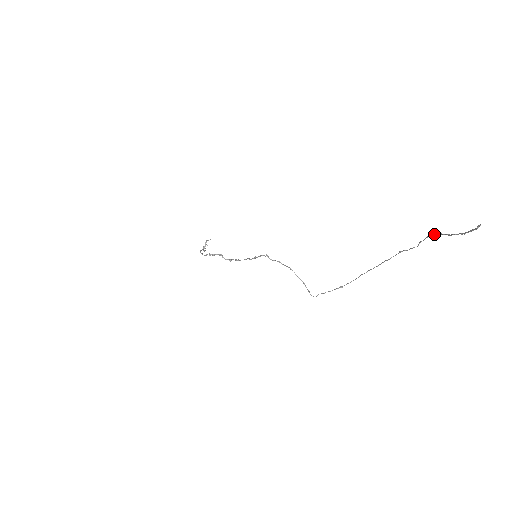
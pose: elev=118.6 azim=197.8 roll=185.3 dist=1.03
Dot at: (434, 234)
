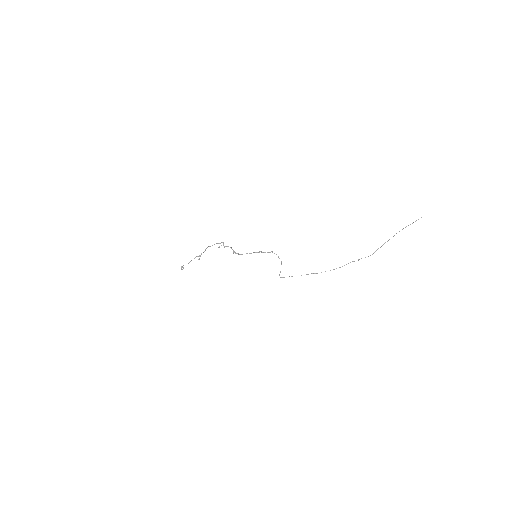
Dot at: occluded
